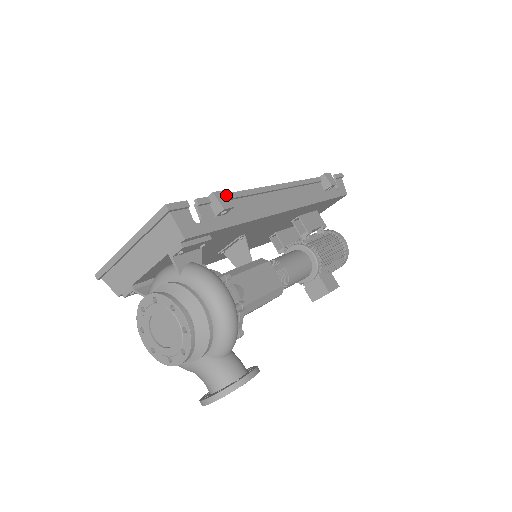
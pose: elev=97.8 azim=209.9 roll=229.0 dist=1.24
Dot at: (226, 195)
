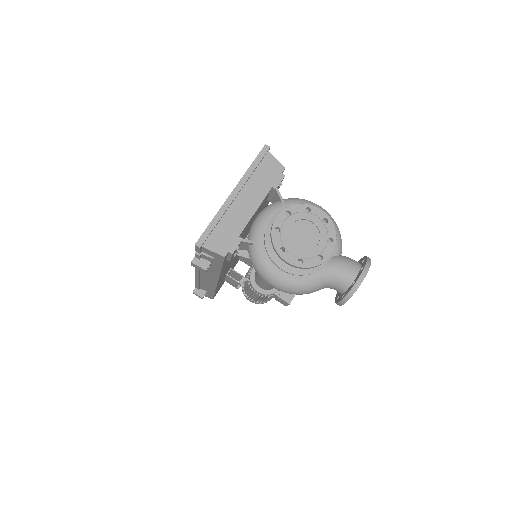
Dot at: occluded
